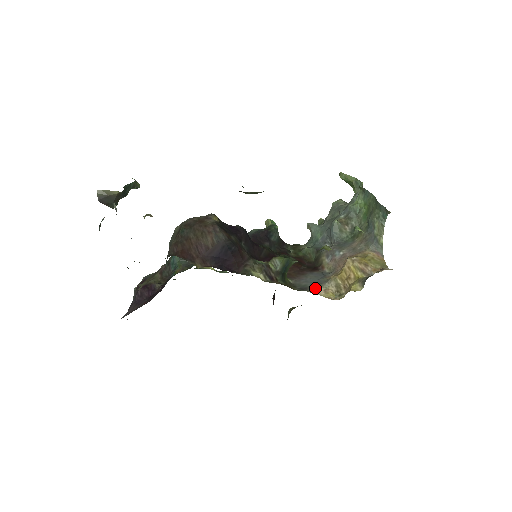
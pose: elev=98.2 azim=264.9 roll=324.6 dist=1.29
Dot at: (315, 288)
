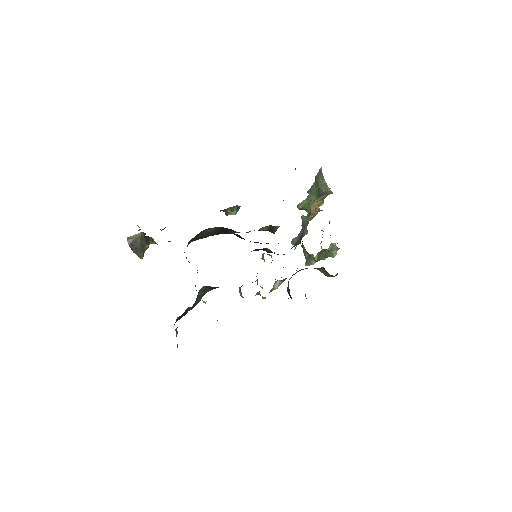
Dot at: occluded
